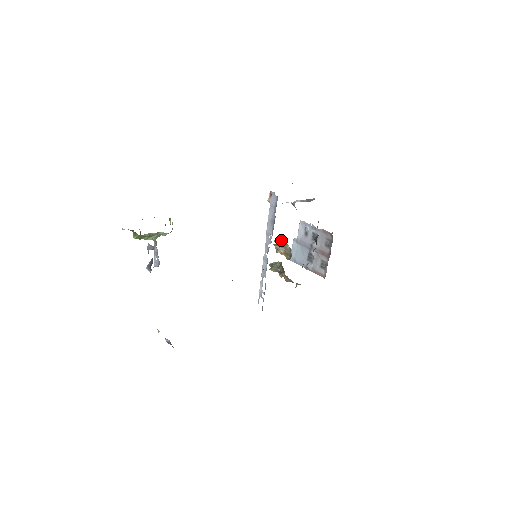
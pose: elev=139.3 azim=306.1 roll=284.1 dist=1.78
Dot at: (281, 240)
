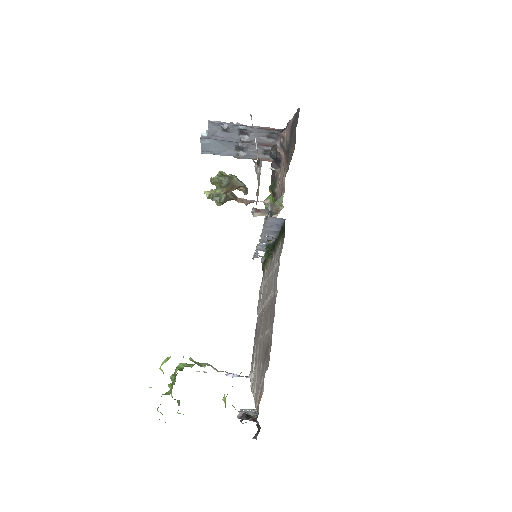
Dot at: (225, 182)
